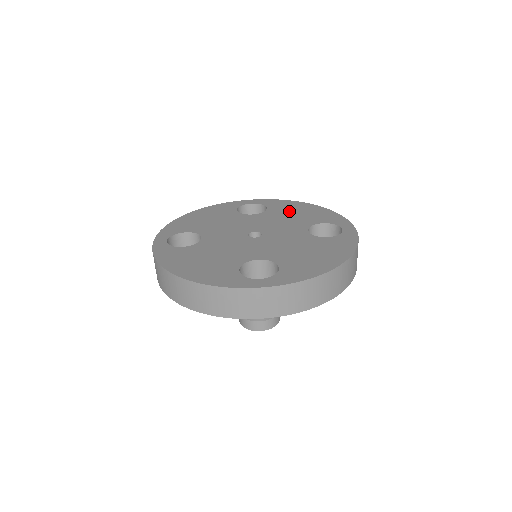
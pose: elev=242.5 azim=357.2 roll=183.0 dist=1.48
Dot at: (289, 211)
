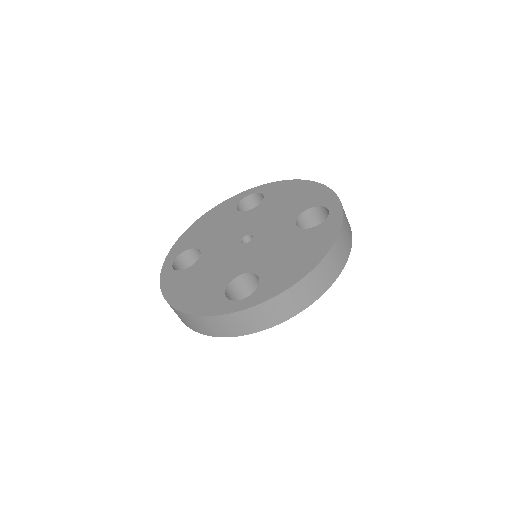
Dot at: (283, 197)
